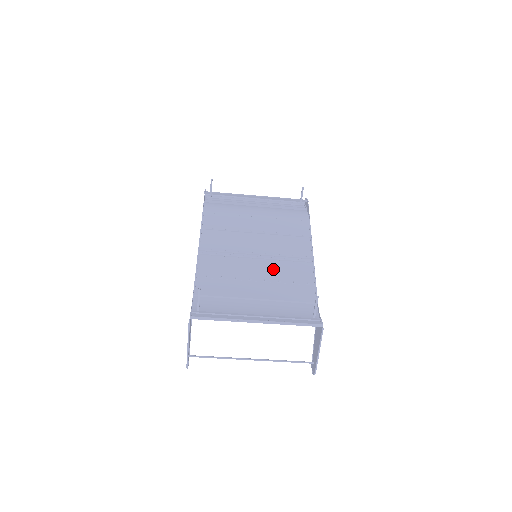
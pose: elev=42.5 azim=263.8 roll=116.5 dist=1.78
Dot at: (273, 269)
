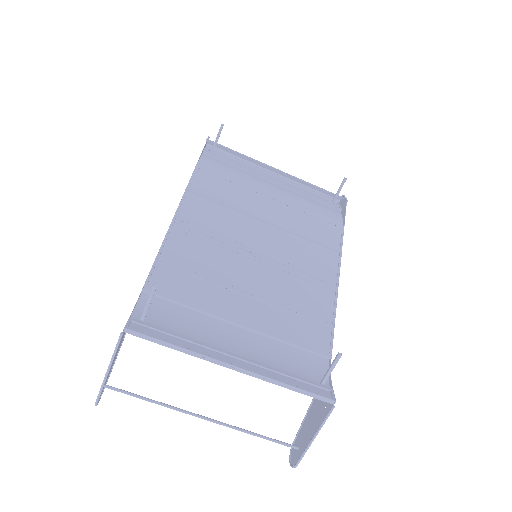
Dot at: (277, 284)
